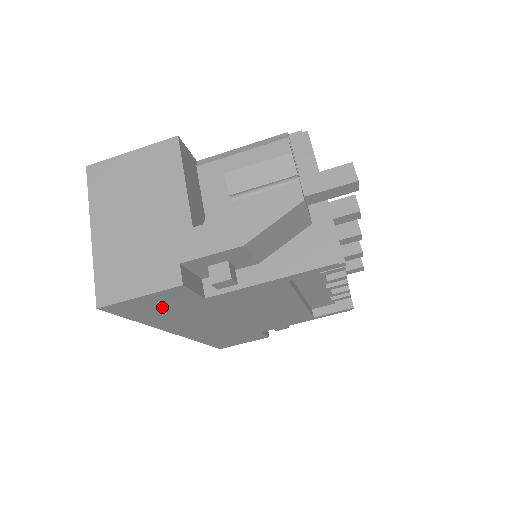
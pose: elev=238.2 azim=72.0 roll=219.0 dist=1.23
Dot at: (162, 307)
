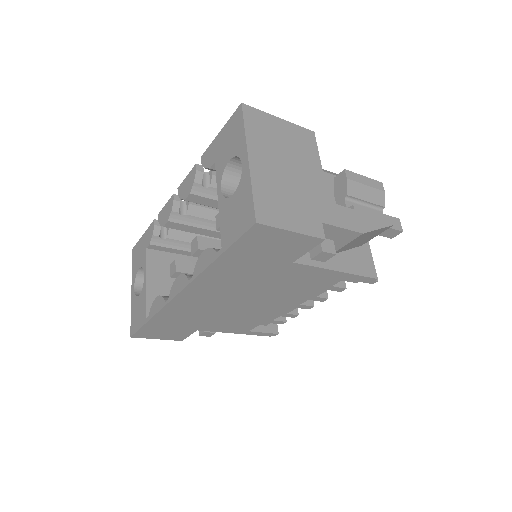
Dot at: (265, 253)
